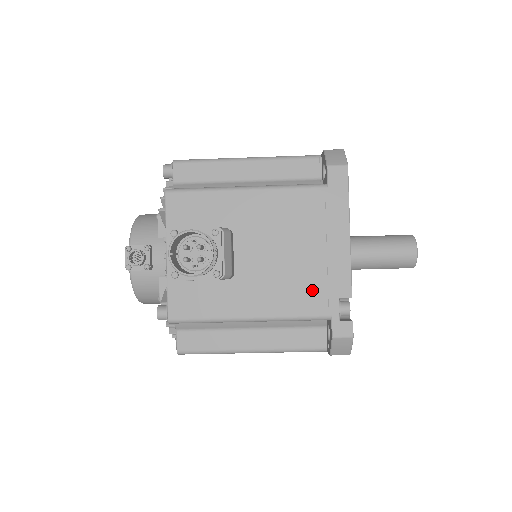
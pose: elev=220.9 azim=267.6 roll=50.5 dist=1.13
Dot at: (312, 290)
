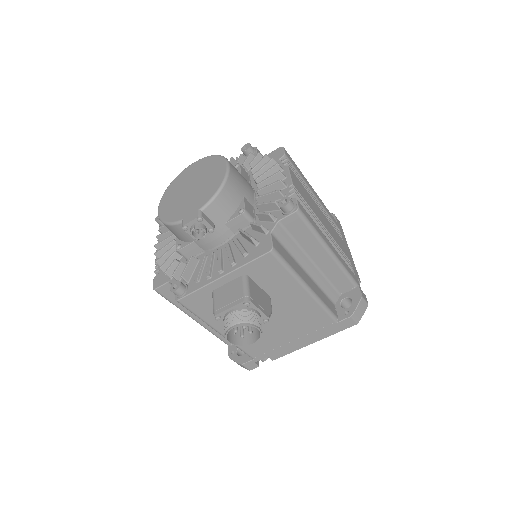
Dot at: (263, 346)
